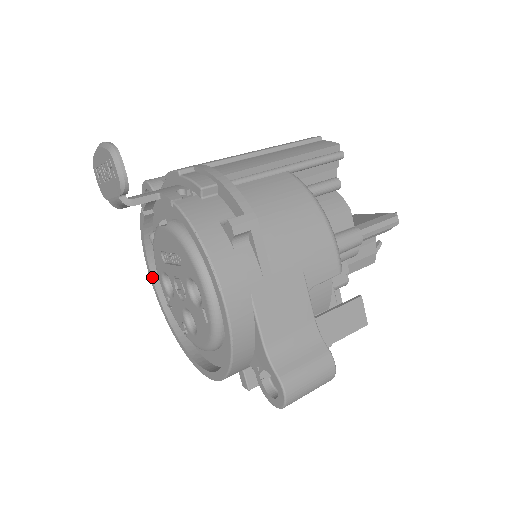
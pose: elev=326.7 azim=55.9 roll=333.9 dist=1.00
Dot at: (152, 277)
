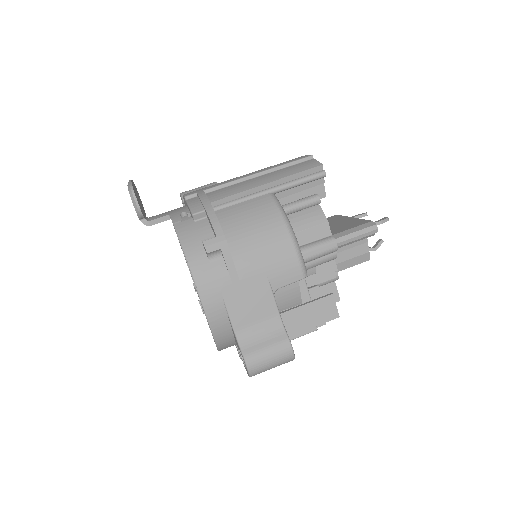
Dot at: occluded
